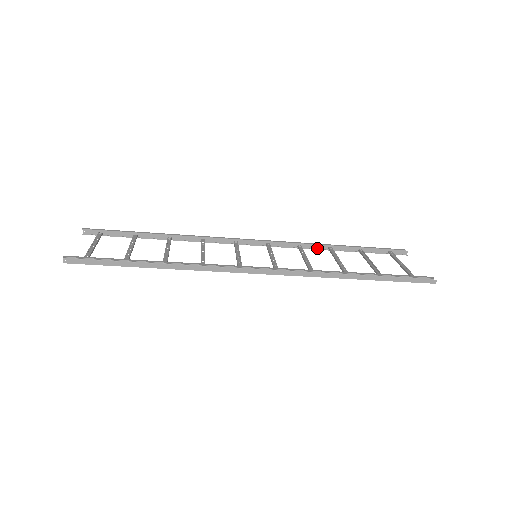
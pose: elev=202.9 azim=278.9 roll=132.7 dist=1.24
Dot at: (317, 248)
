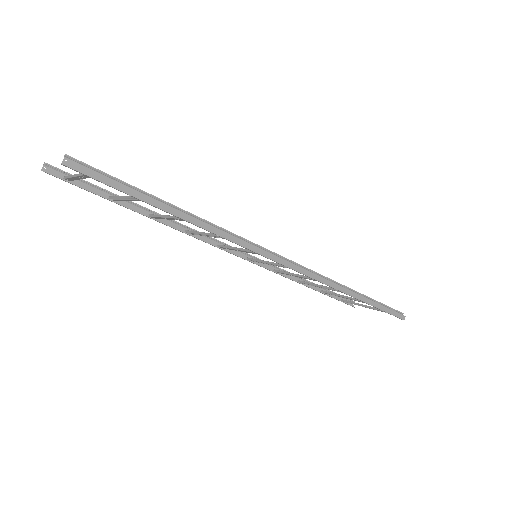
Dot at: (289, 278)
